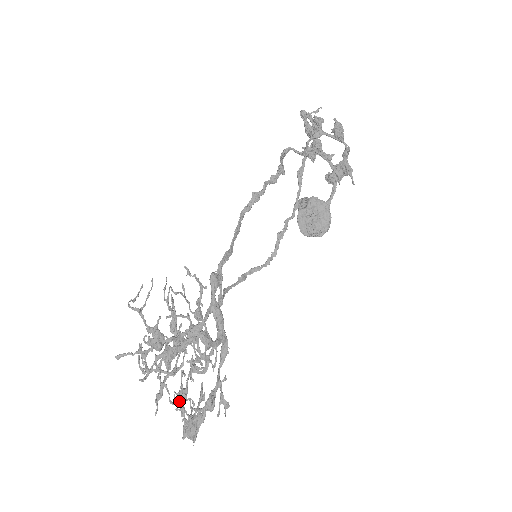
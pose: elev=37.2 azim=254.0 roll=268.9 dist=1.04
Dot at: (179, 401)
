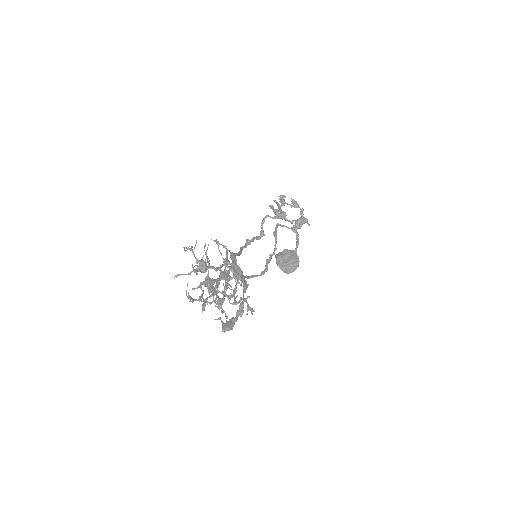
Dot at: (219, 303)
